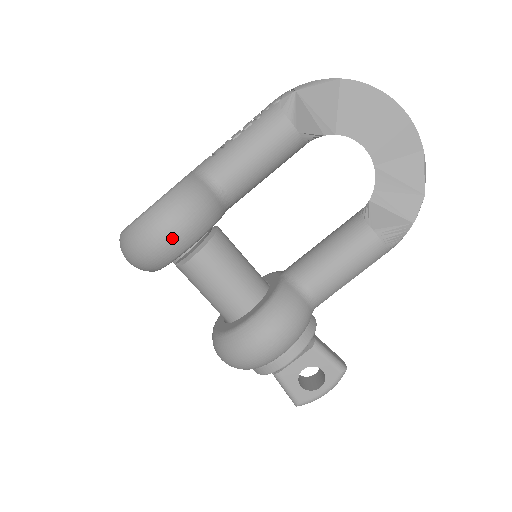
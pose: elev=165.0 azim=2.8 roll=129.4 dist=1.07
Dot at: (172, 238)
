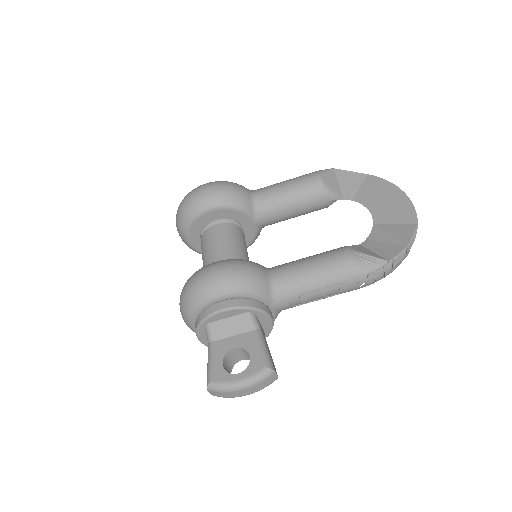
Dot at: (207, 193)
